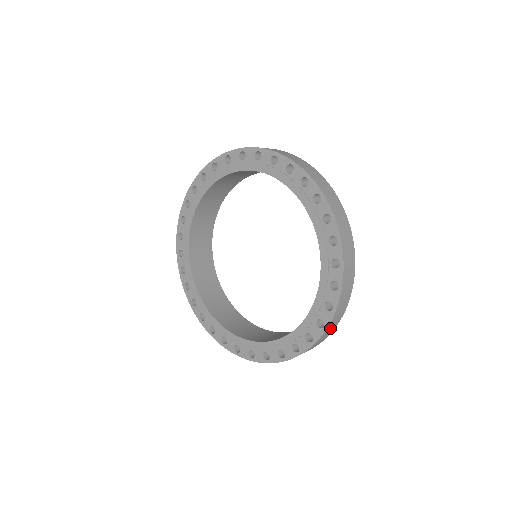
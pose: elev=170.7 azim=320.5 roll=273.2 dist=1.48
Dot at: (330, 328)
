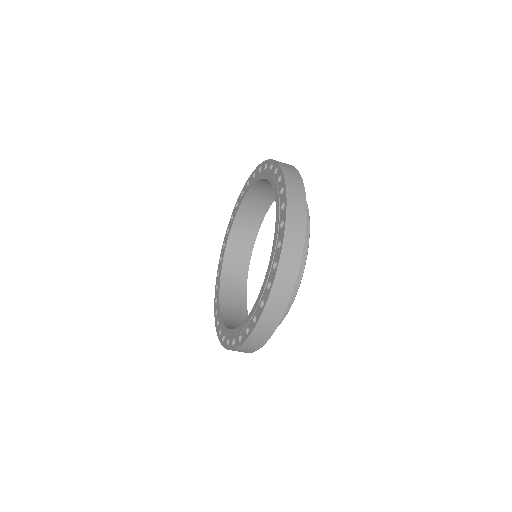
Dot at: (293, 226)
